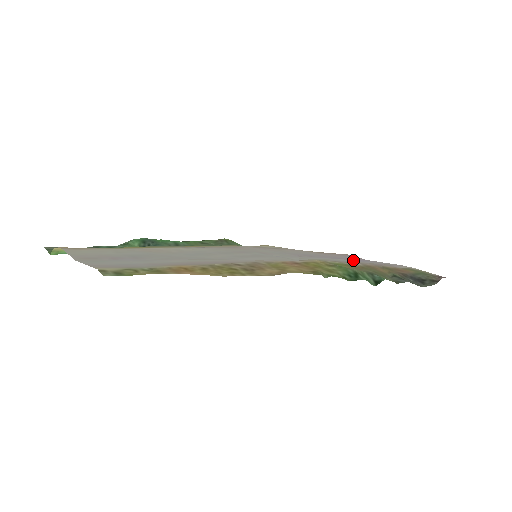
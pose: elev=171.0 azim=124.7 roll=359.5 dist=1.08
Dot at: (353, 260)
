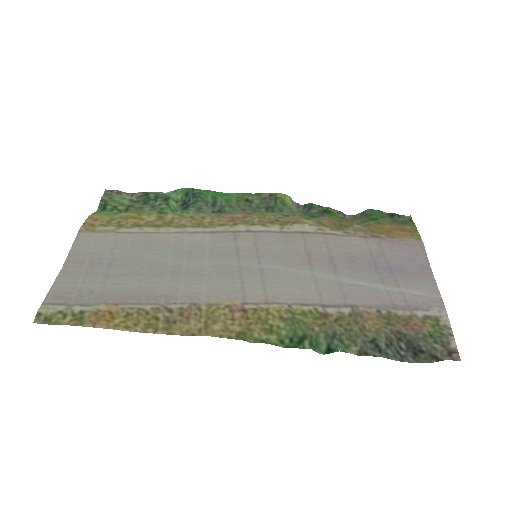
Dot at: (396, 269)
